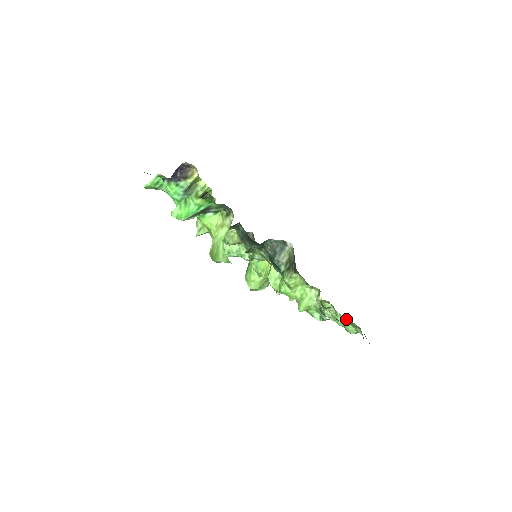
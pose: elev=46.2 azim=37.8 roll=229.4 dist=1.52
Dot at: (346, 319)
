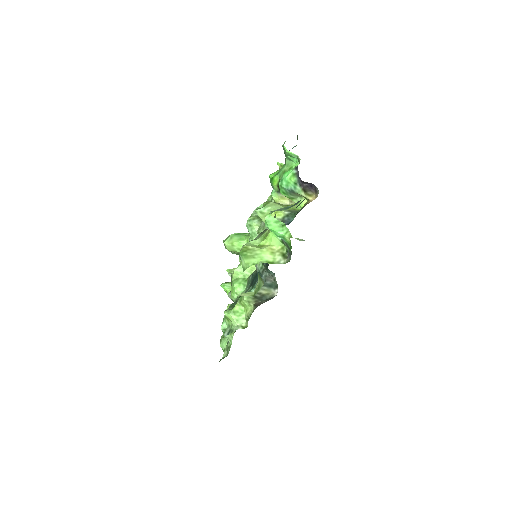
Dot at: (231, 342)
